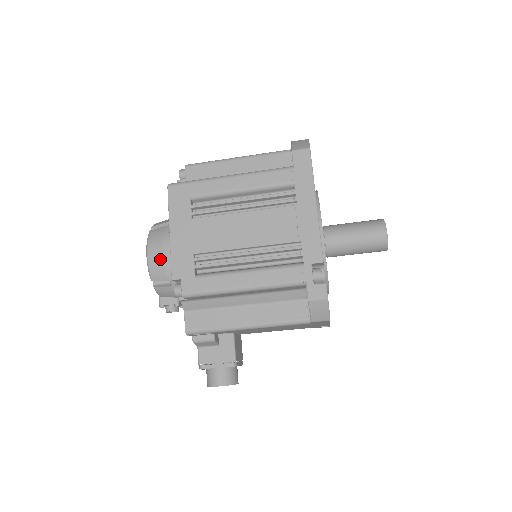
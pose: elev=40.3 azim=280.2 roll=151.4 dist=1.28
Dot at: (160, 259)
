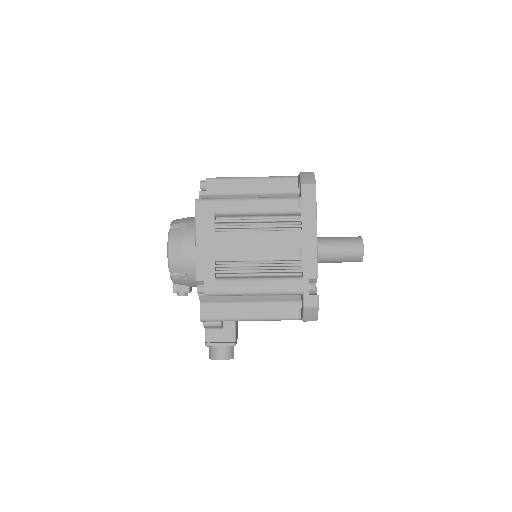
Dot at: (180, 256)
